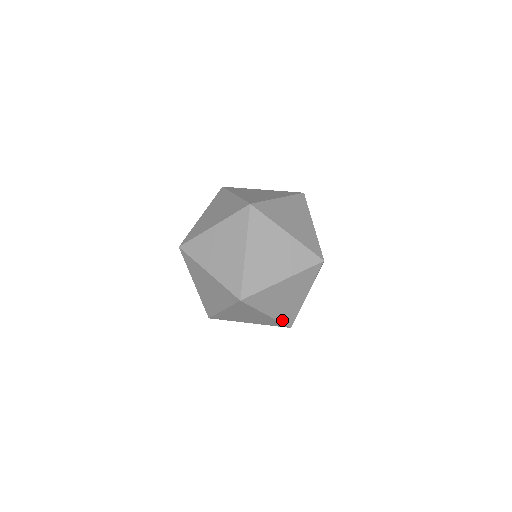
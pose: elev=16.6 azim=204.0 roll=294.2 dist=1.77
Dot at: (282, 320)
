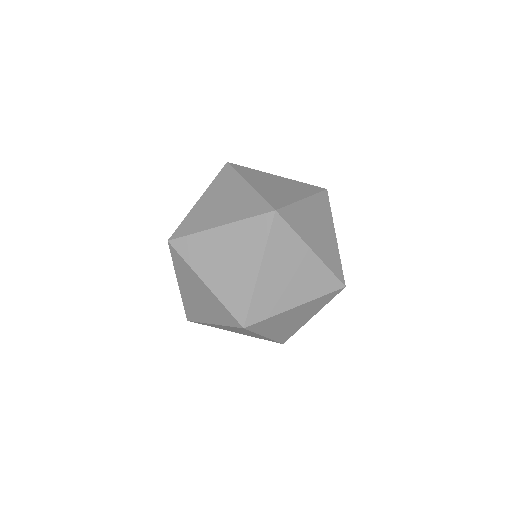
Dot at: (278, 339)
